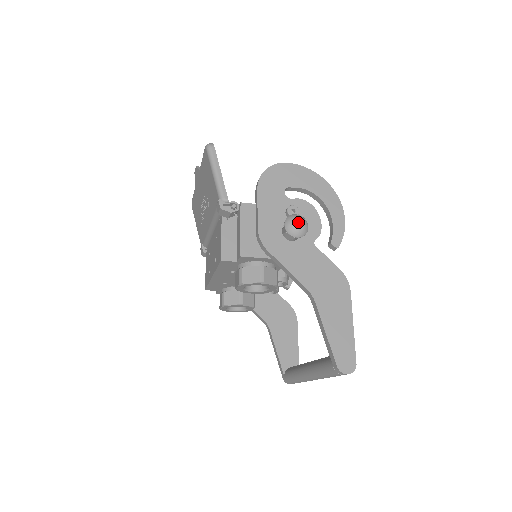
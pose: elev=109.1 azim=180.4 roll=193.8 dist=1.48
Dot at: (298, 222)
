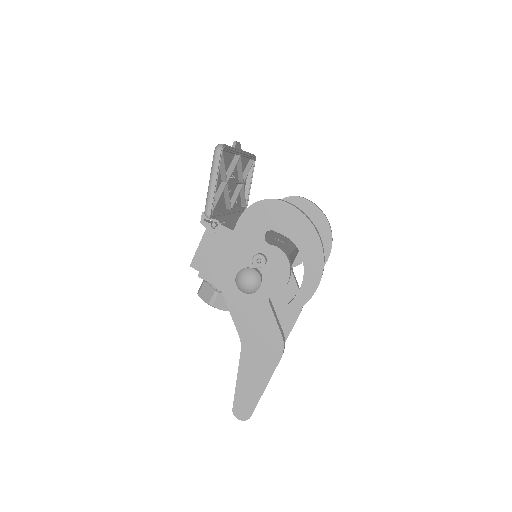
Dot at: (247, 281)
